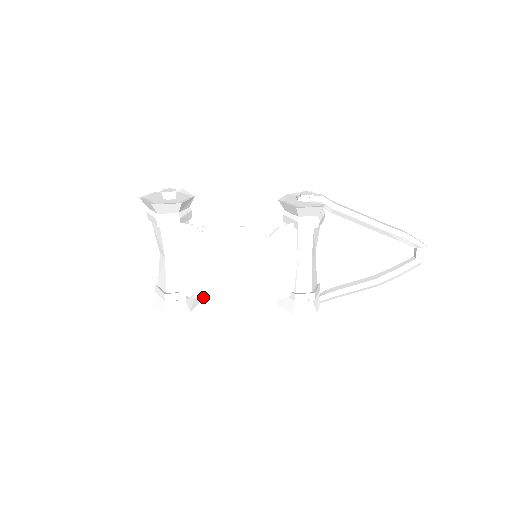
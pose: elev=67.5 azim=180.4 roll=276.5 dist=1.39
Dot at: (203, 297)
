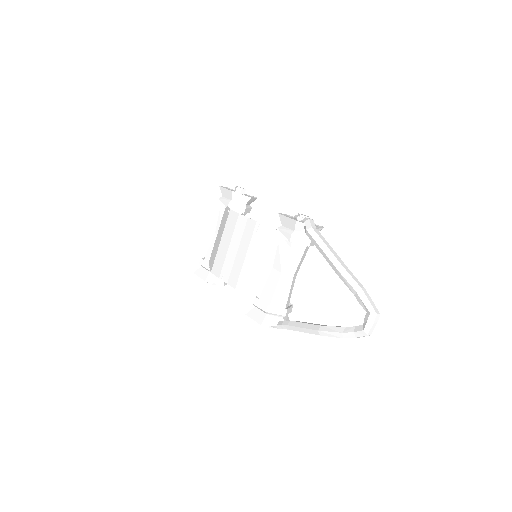
Dot at: (211, 267)
